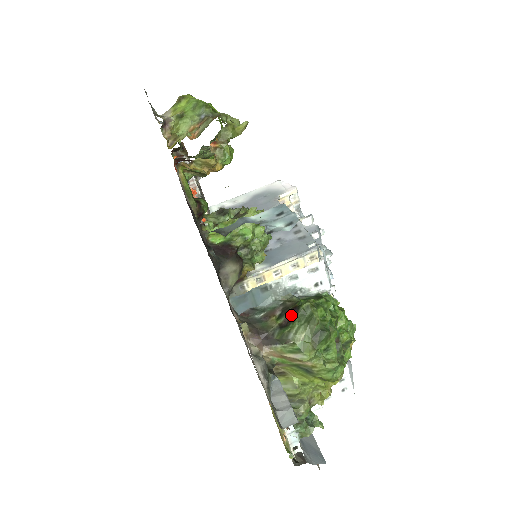
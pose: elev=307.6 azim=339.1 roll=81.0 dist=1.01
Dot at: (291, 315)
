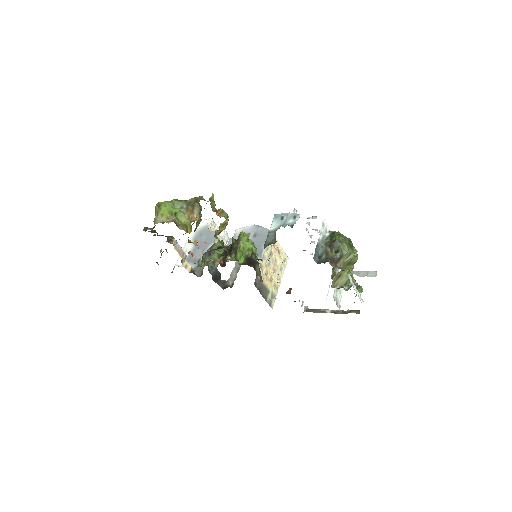
Dot at: (335, 246)
